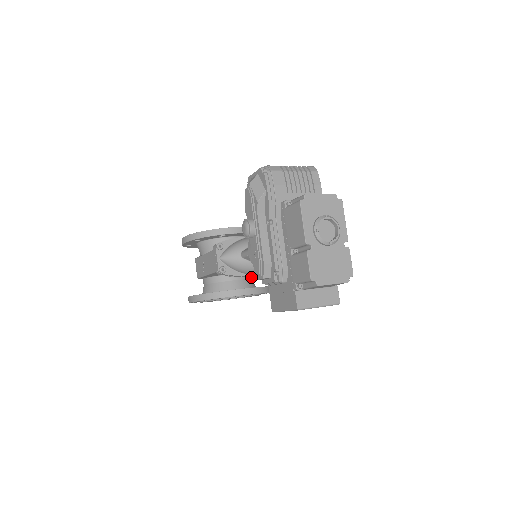
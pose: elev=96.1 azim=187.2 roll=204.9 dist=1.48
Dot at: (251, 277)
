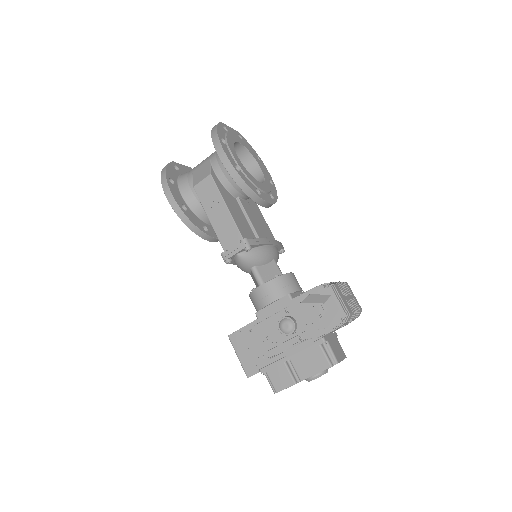
Dot at: occluded
